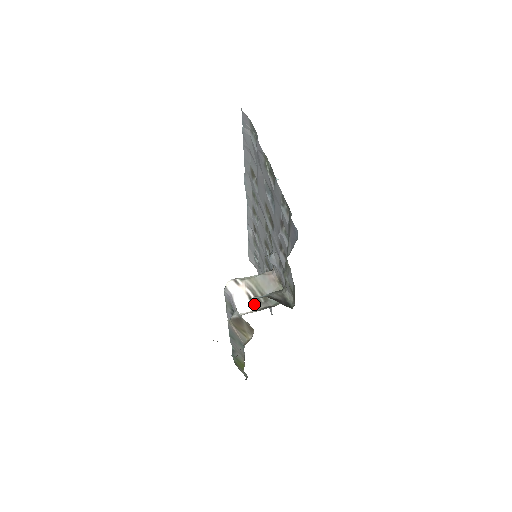
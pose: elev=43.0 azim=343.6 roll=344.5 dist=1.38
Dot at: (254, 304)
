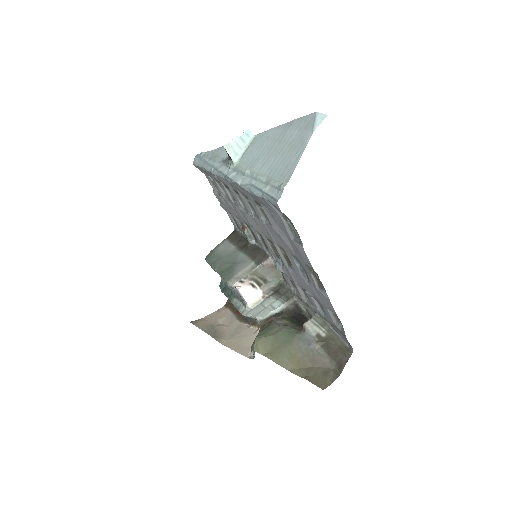
Dot at: (257, 290)
